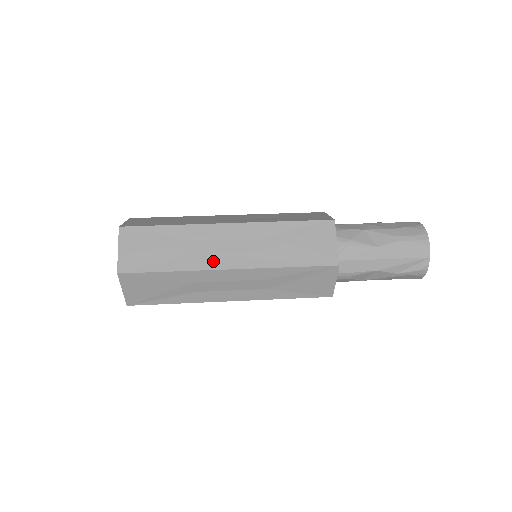
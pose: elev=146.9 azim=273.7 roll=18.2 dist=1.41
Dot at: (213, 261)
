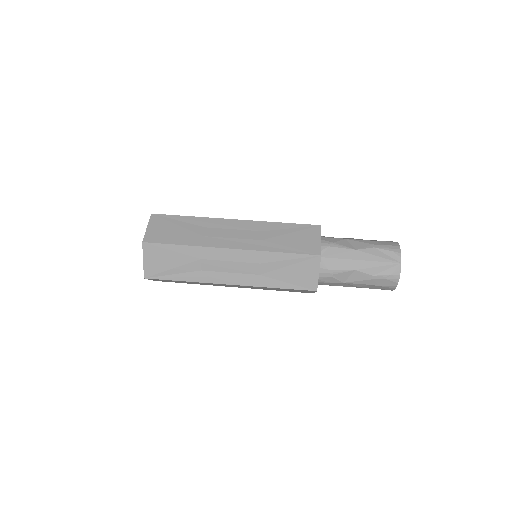
Dot at: (219, 242)
